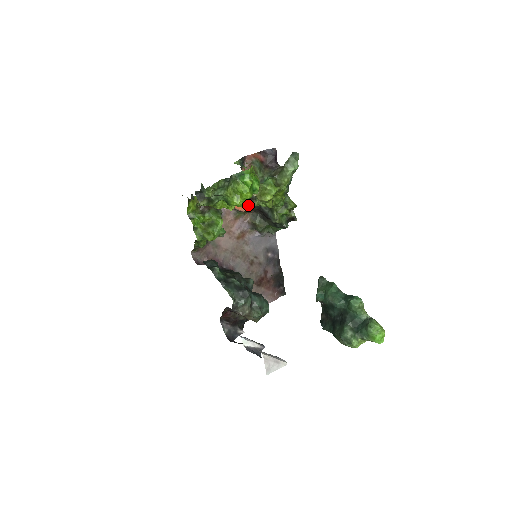
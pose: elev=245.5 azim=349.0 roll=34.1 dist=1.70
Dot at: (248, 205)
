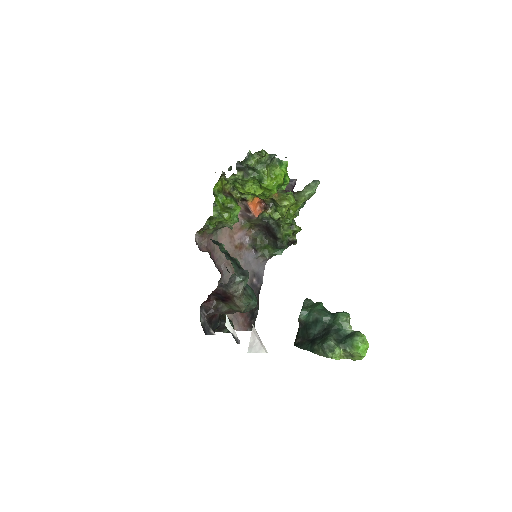
Dot at: (276, 192)
